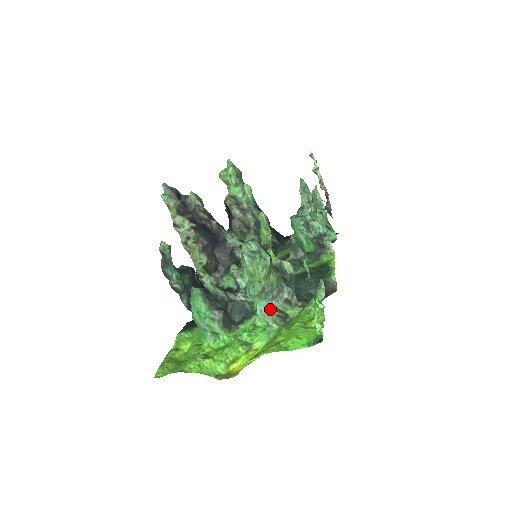
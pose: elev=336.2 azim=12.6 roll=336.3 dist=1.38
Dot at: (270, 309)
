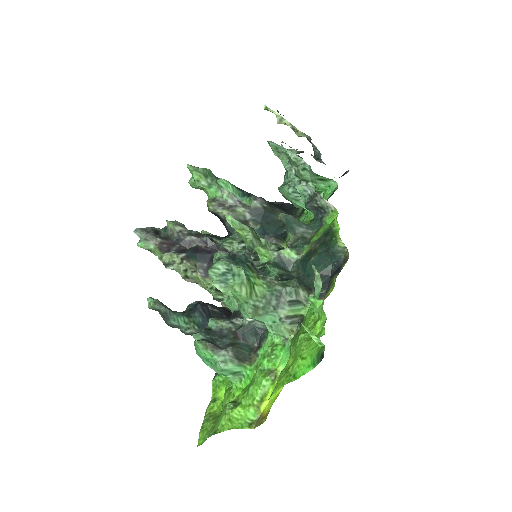
Dot at: (279, 321)
